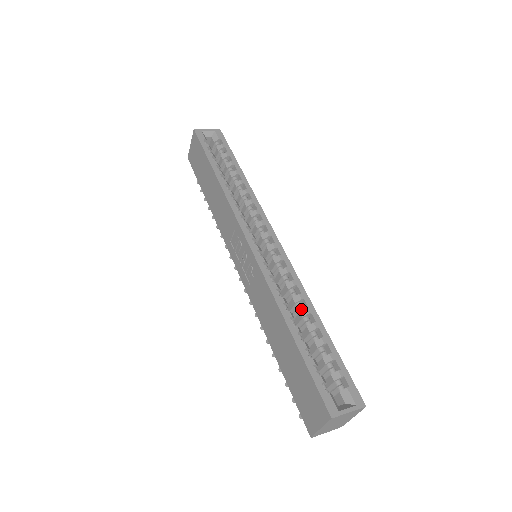
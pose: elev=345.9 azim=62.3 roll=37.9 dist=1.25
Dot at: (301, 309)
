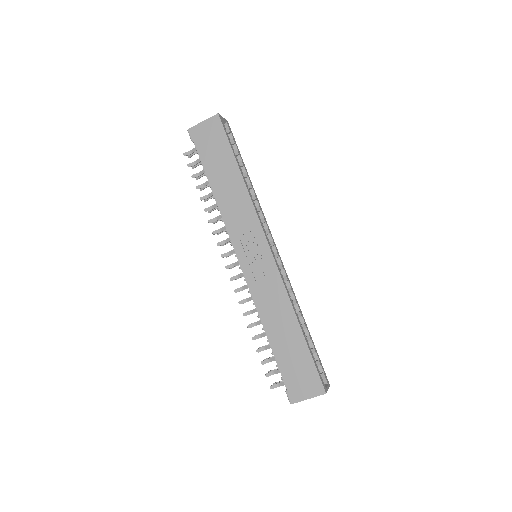
Dot at: (296, 311)
